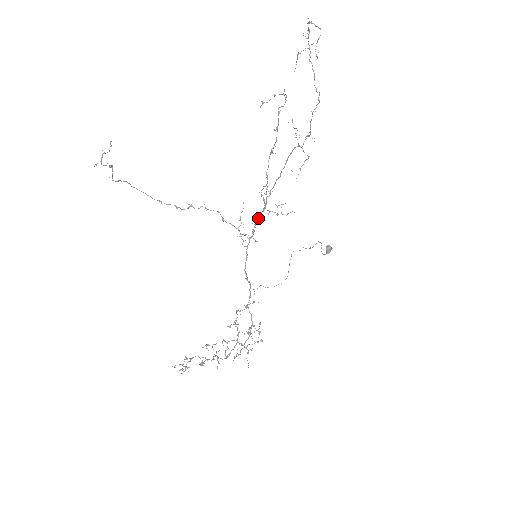
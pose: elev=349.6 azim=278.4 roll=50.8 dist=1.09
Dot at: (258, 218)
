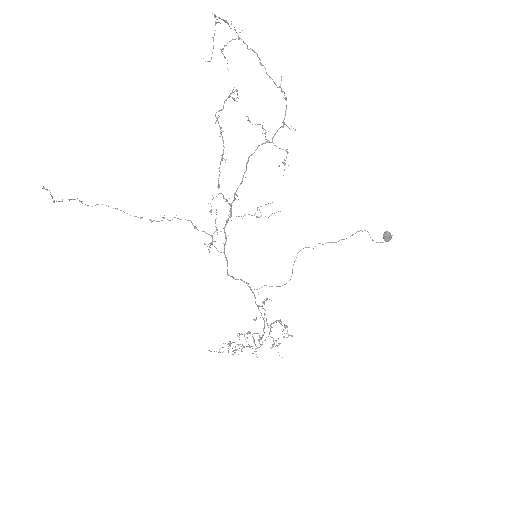
Dot at: occluded
